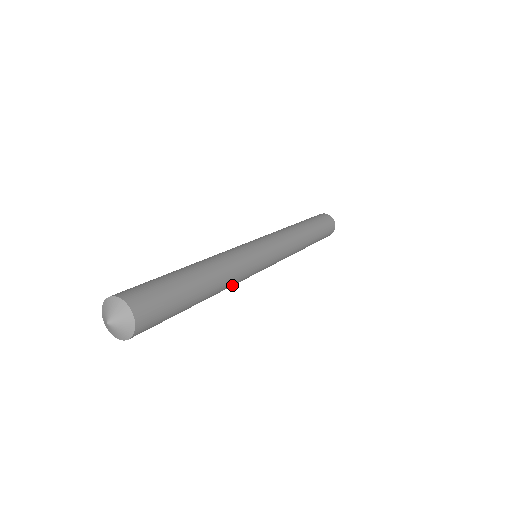
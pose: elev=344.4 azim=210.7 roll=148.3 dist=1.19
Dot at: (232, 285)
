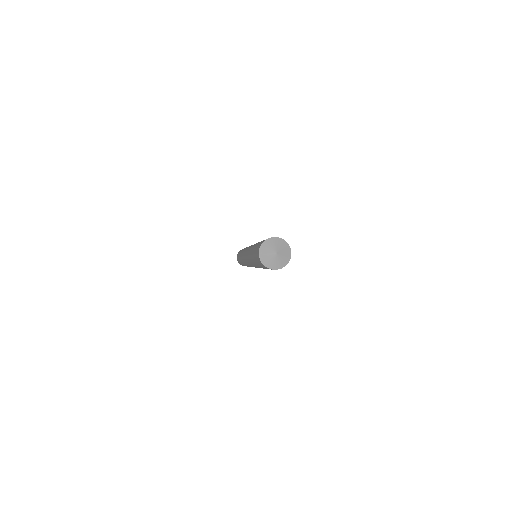
Dot at: occluded
